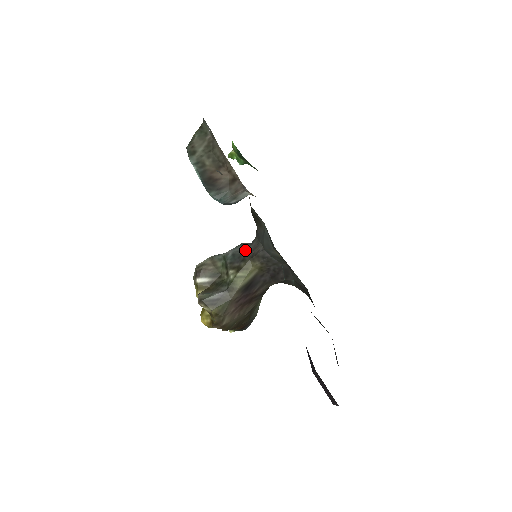
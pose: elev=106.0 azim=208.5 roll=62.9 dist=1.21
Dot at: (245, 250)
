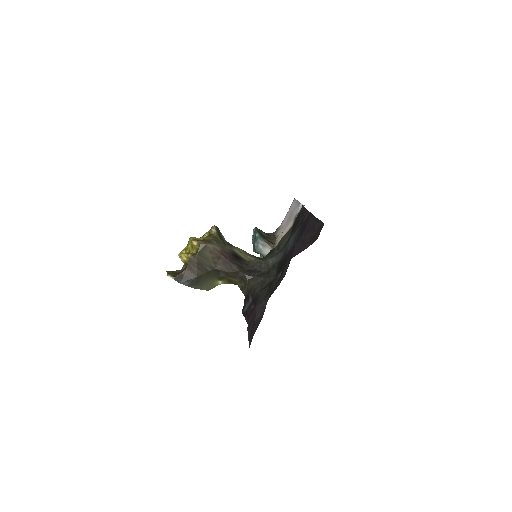
Dot at: occluded
